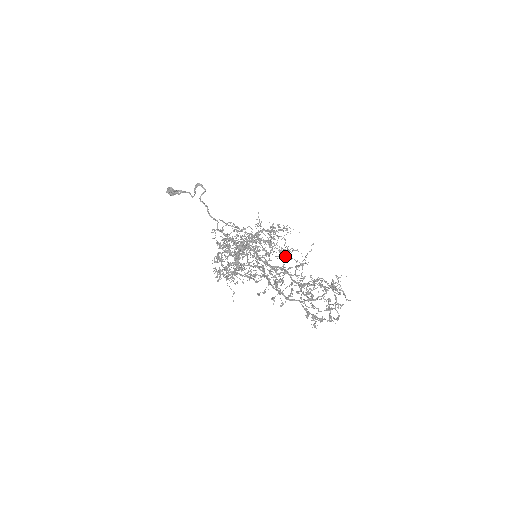
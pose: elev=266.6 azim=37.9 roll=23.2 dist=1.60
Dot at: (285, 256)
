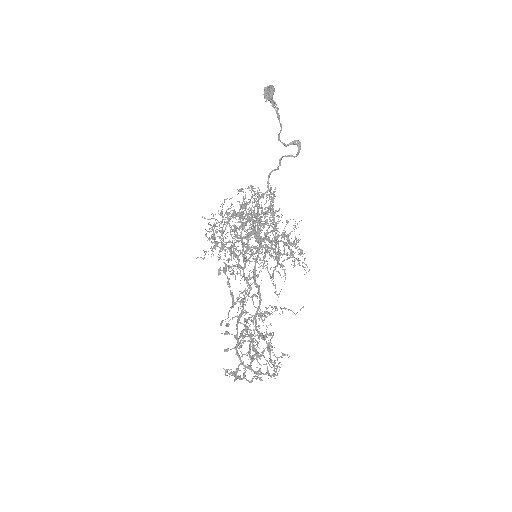
Dot at: occluded
